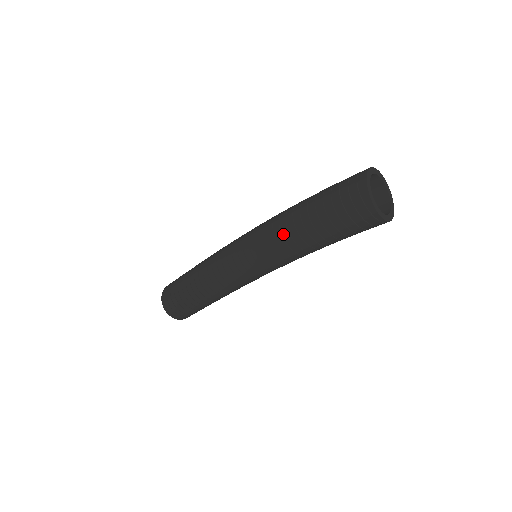
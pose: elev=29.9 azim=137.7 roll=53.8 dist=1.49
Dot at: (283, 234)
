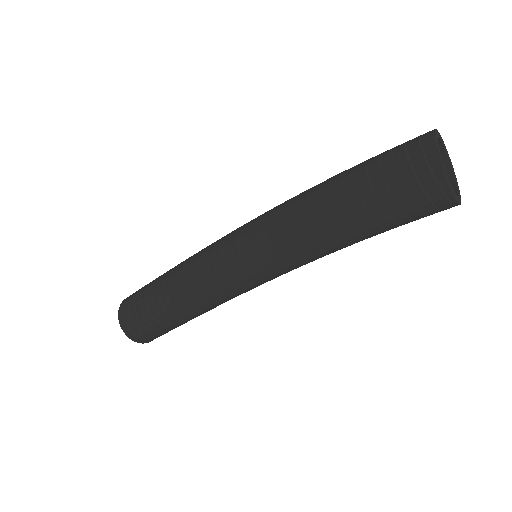
Dot at: (302, 214)
